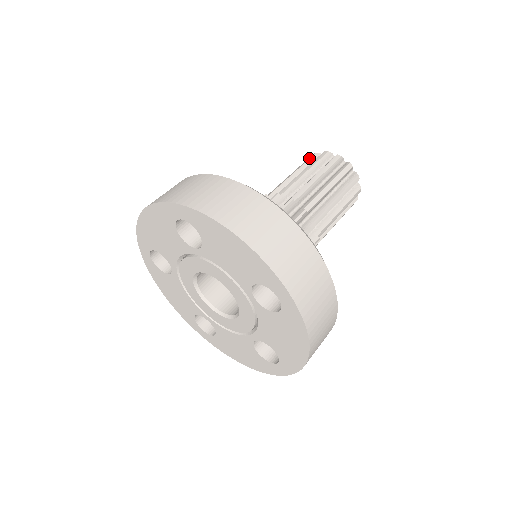
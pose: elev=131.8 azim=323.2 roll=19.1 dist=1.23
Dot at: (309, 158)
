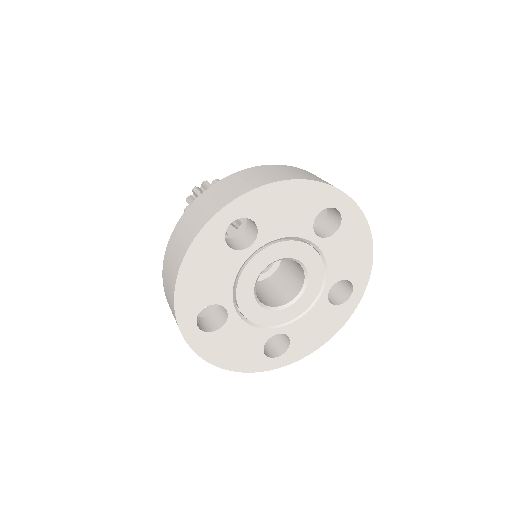
Dot at: occluded
